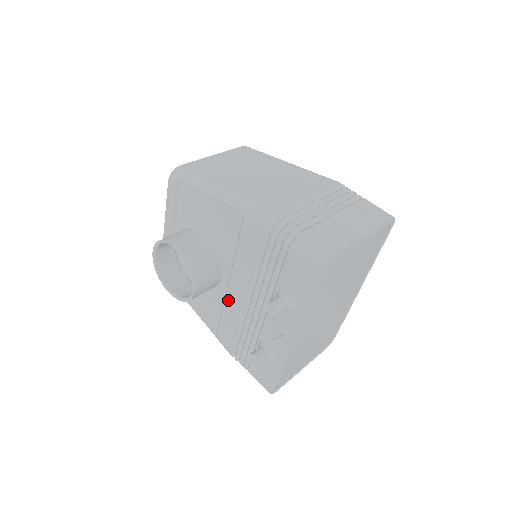
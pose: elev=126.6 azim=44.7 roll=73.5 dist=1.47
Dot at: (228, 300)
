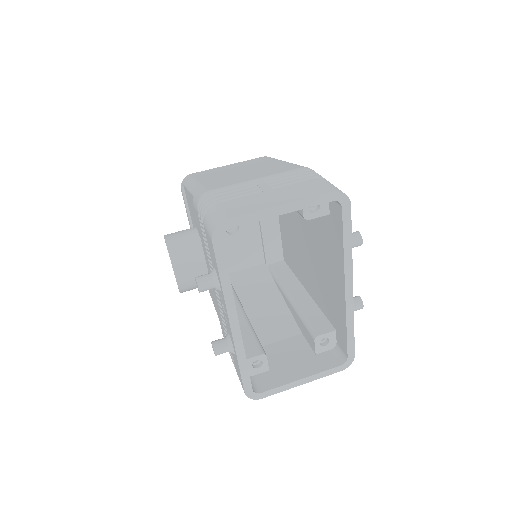
Dot at: (213, 293)
